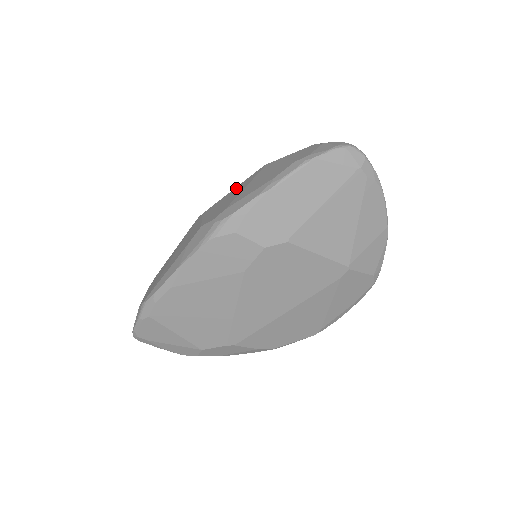
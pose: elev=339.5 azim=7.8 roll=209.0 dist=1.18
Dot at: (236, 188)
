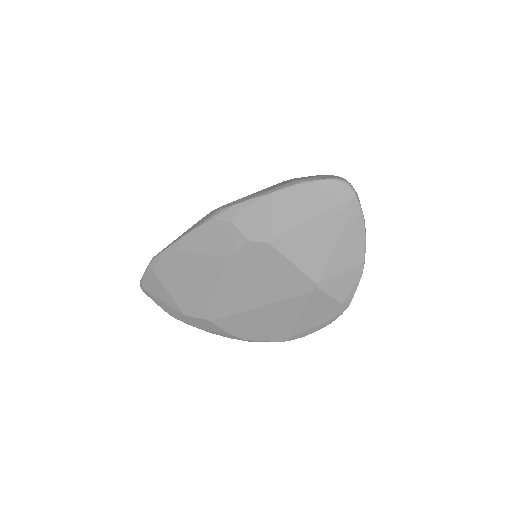
Dot at: occluded
